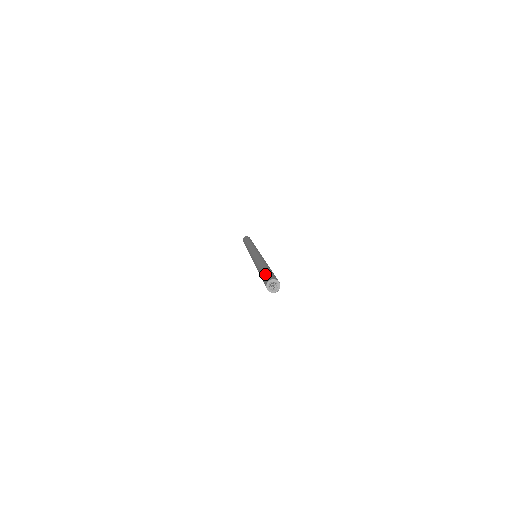
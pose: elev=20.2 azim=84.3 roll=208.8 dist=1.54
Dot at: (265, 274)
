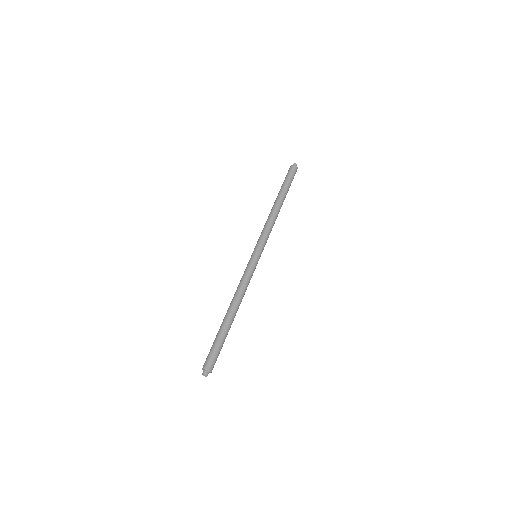
Dot at: occluded
